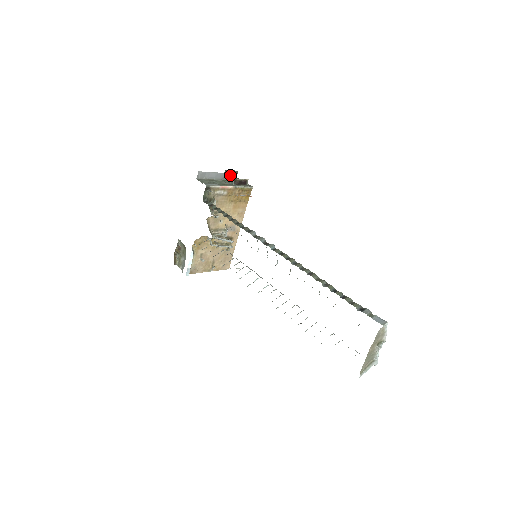
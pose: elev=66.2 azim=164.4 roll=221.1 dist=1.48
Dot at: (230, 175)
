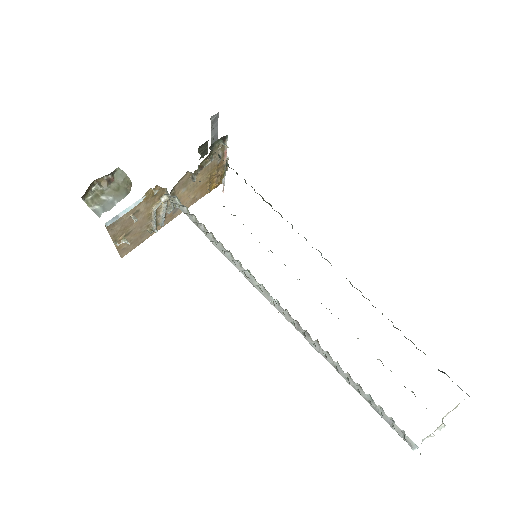
Dot at: (203, 150)
